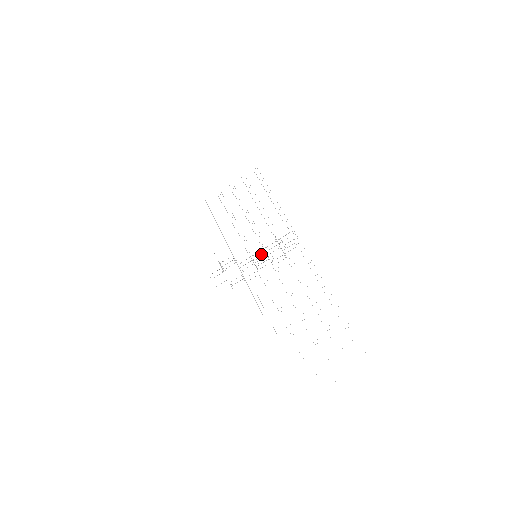
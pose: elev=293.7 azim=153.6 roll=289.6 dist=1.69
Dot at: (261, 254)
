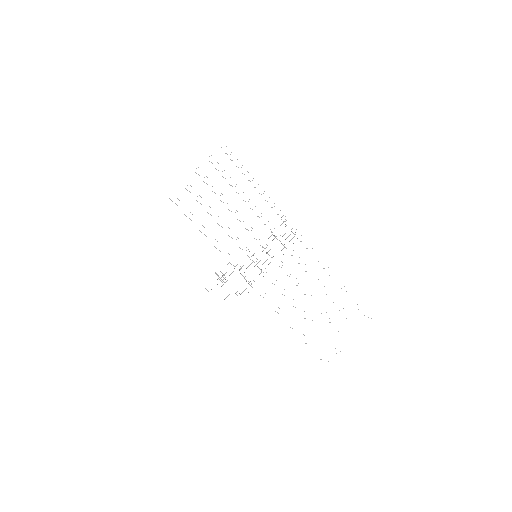
Dot at: occluded
